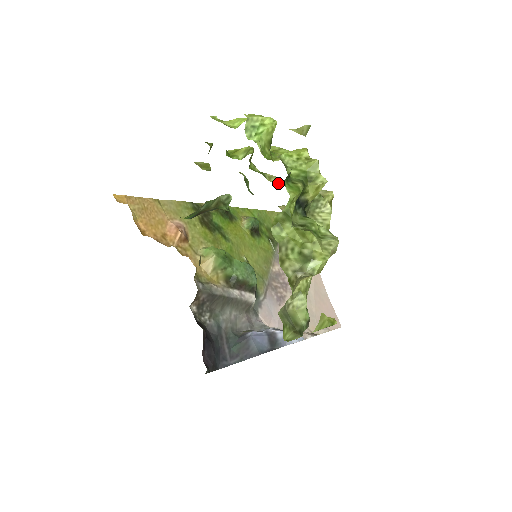
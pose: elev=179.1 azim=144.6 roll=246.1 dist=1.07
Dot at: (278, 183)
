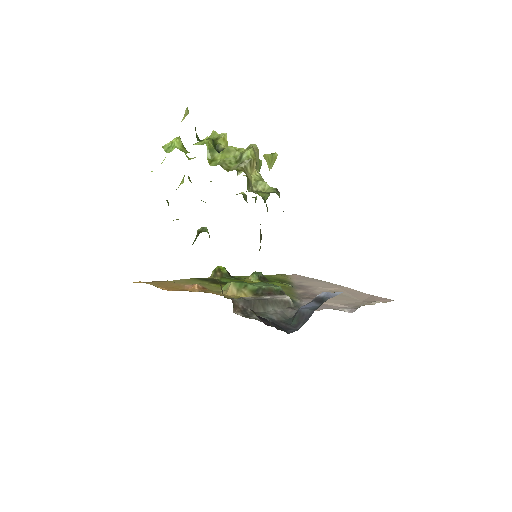
Dot at: occluded
